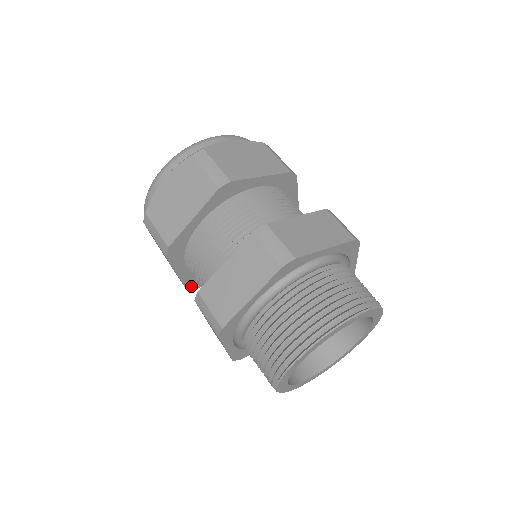
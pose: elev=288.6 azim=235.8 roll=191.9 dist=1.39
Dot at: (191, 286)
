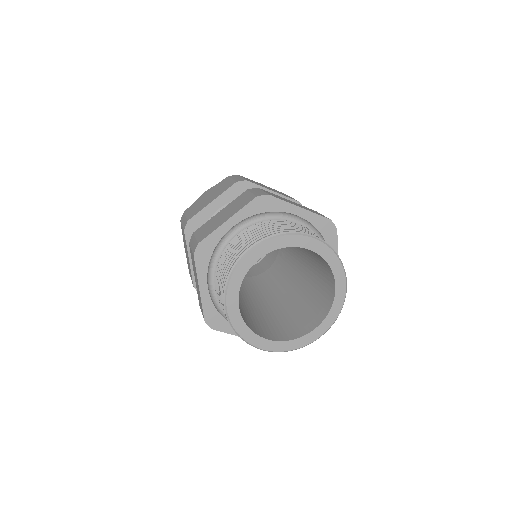
Dot at: occluded
